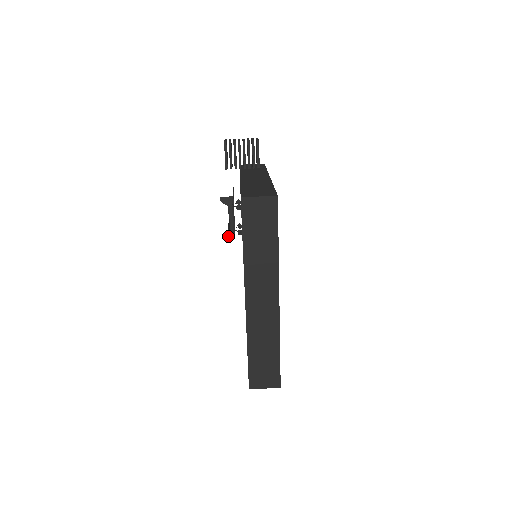
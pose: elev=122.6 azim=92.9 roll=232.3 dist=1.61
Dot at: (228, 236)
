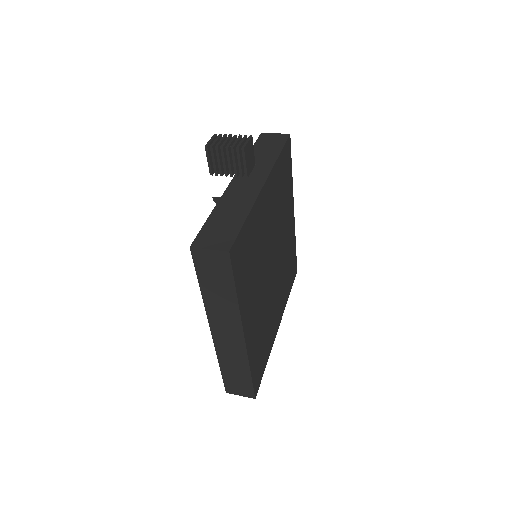
Dot at: occluded
